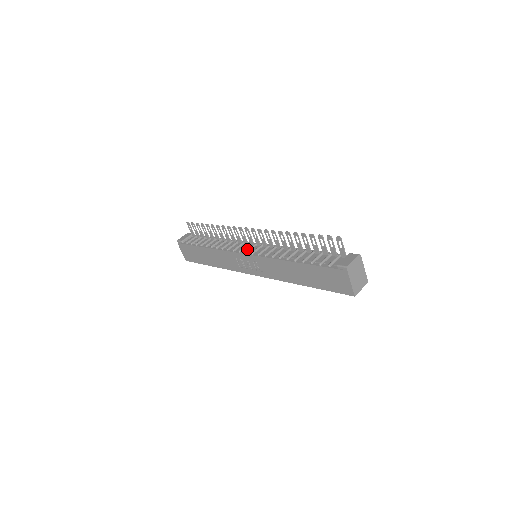
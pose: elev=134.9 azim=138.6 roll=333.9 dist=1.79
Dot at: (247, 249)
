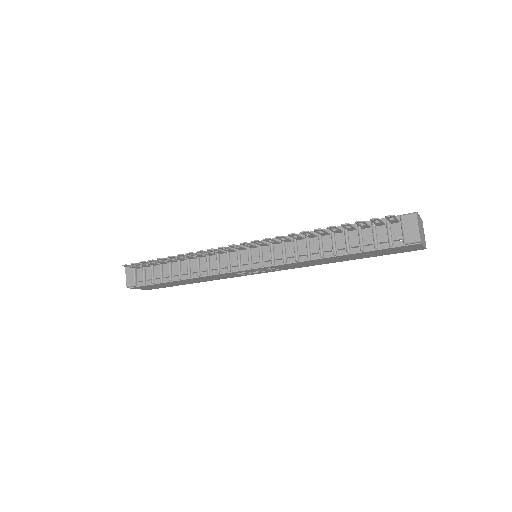
Dot at: (245, 260)
